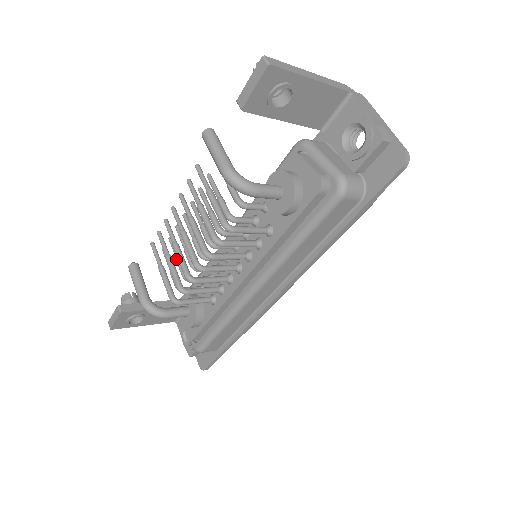
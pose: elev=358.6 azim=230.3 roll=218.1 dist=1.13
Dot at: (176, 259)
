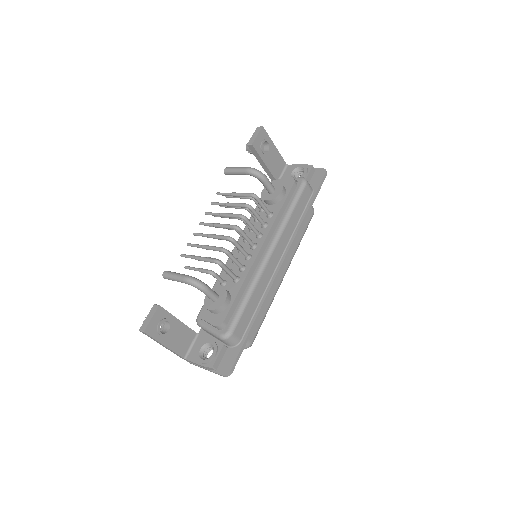
Dot at: occluded
